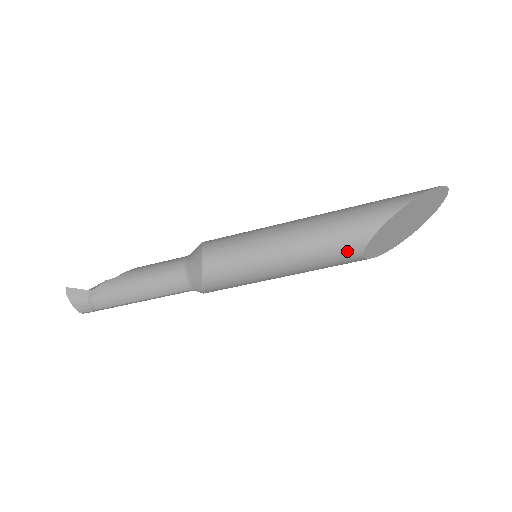
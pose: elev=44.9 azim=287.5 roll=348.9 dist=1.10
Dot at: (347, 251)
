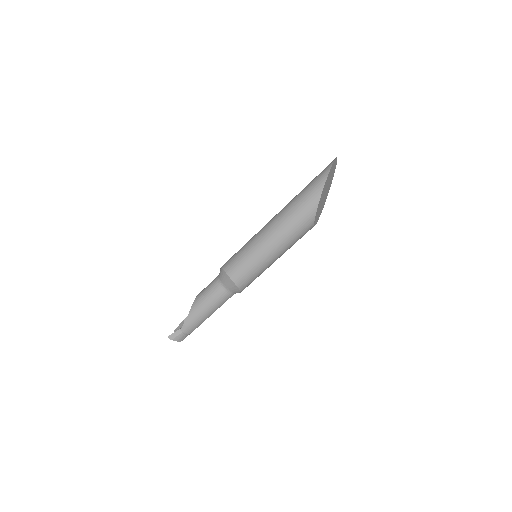
Dot at: (306, 231)
